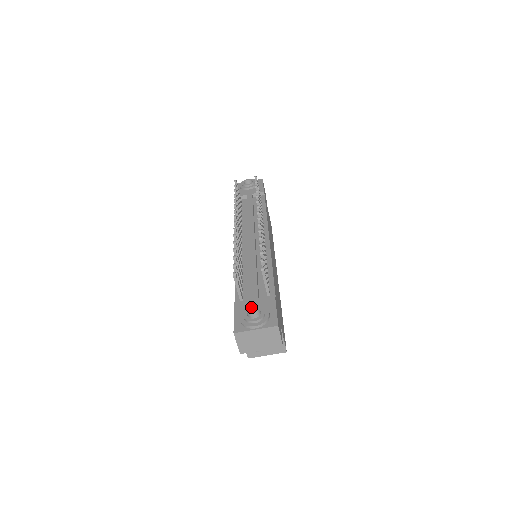
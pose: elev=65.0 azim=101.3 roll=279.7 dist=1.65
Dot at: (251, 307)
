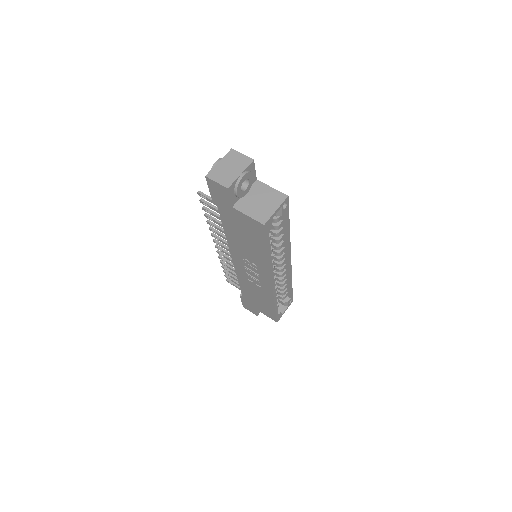
Dot at: occluded
